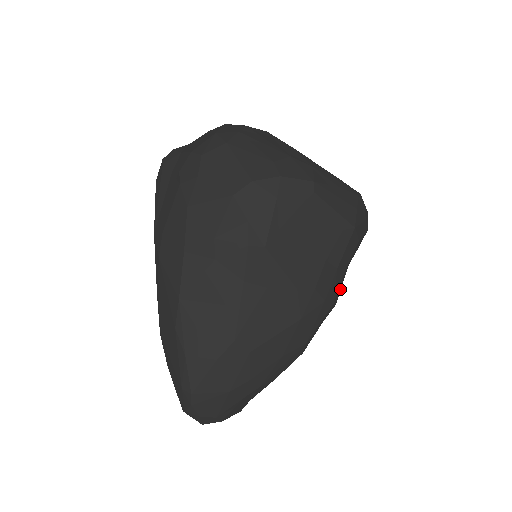
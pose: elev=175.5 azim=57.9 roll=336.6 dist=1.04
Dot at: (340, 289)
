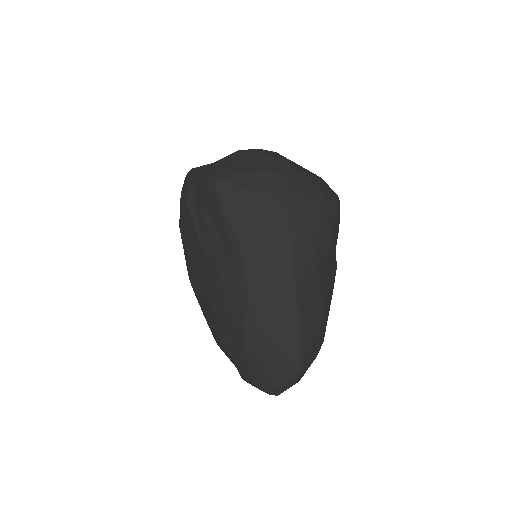
Dot at: occluded
